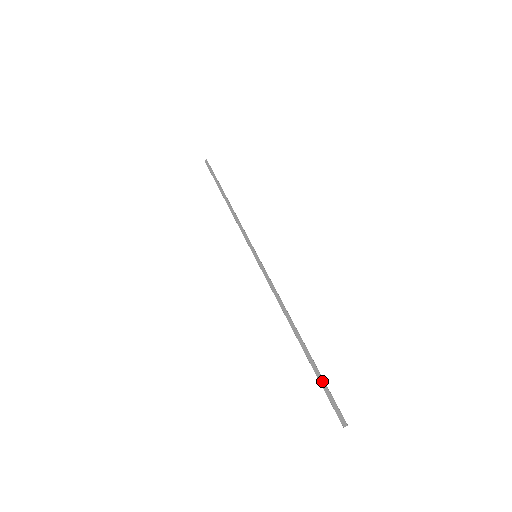
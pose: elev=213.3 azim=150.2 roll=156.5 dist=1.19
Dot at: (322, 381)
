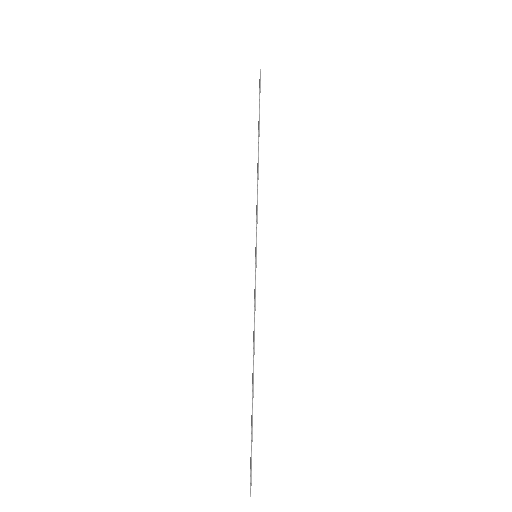
Dot at: (251, 442)
